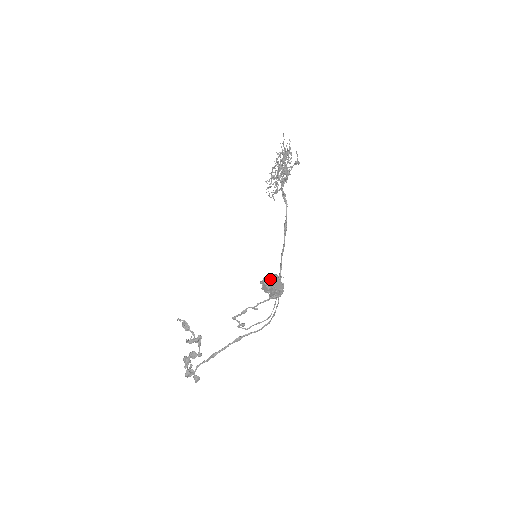
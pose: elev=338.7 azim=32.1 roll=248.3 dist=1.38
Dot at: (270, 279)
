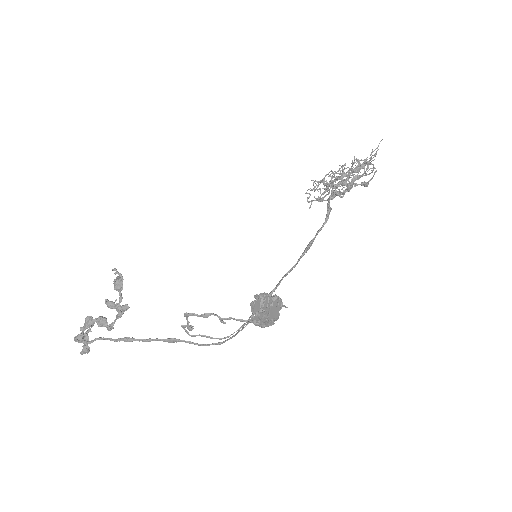
Dot at: (271, 300)
